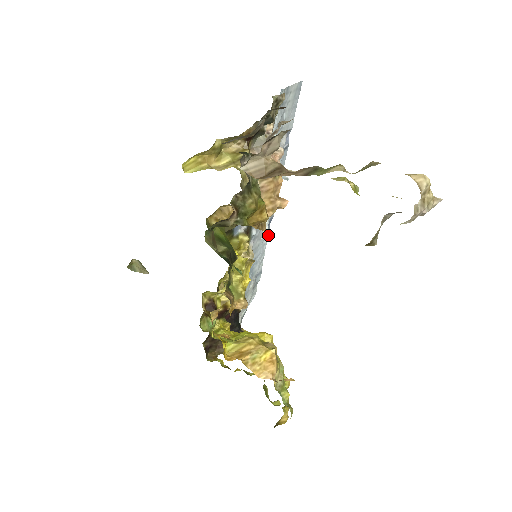
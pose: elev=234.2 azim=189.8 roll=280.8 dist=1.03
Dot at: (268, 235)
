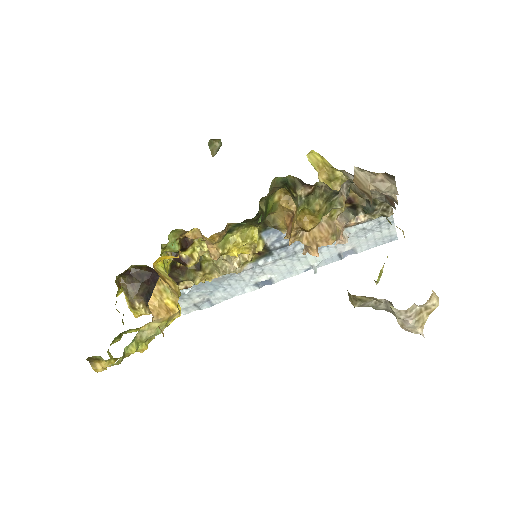
Dot at: (253, 289)
